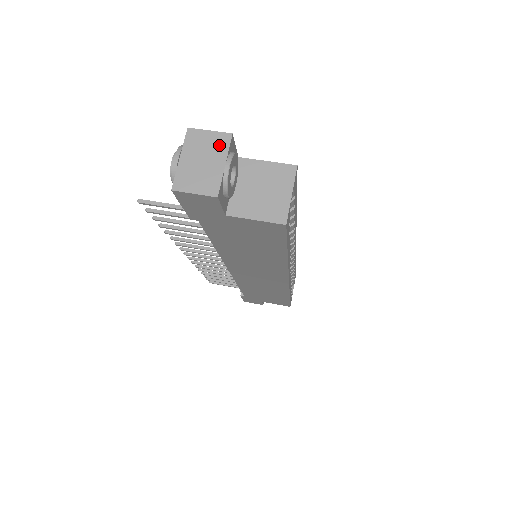
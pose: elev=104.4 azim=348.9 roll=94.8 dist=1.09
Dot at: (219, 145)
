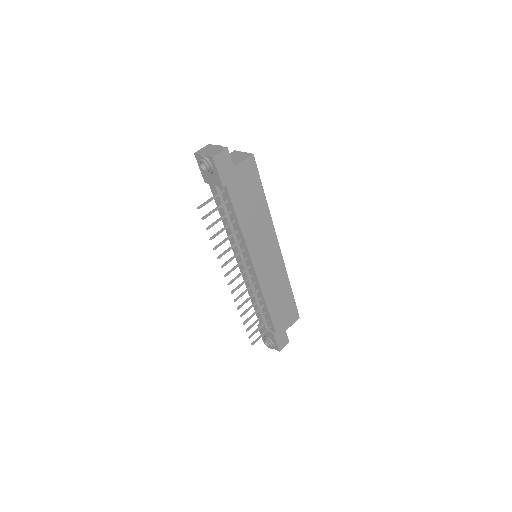
Dot at: (209, 147)
